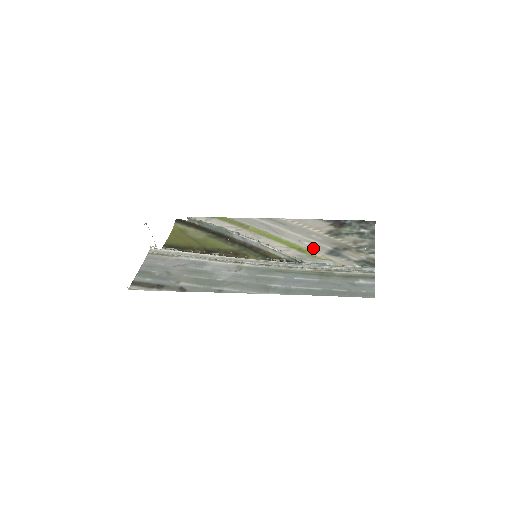
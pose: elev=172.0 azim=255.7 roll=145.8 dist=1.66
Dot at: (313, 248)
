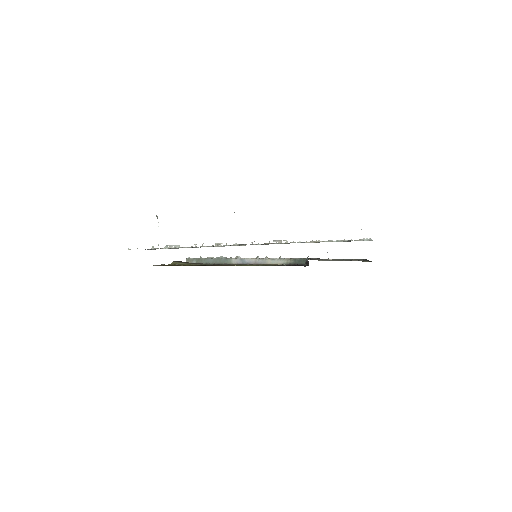
Dot at: occluded
